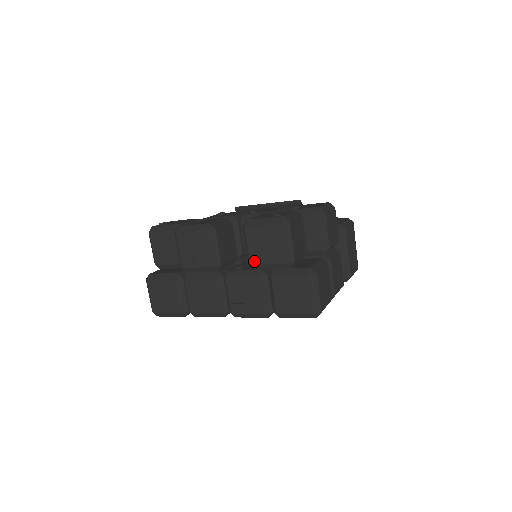
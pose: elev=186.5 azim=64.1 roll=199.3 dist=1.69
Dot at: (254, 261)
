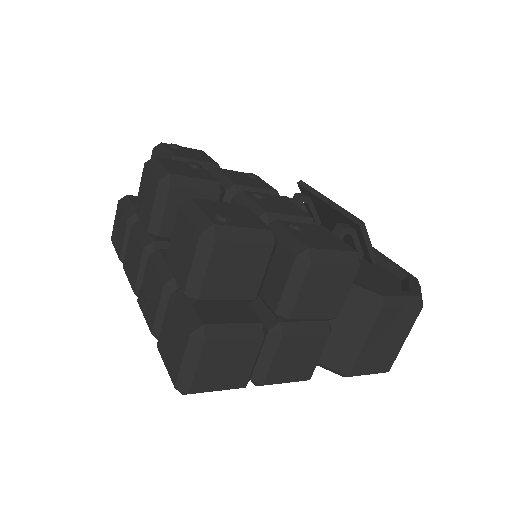
Dot at: (168, 259)
